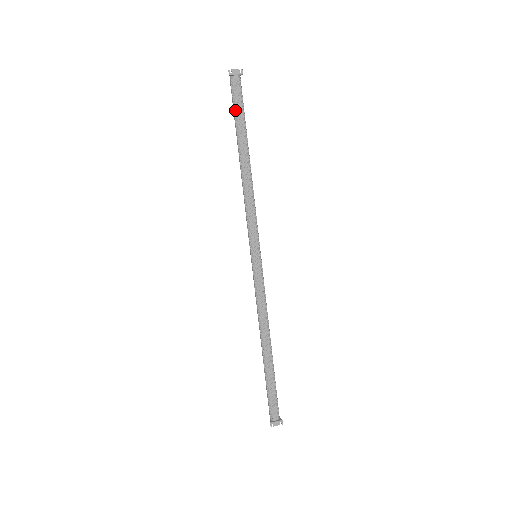
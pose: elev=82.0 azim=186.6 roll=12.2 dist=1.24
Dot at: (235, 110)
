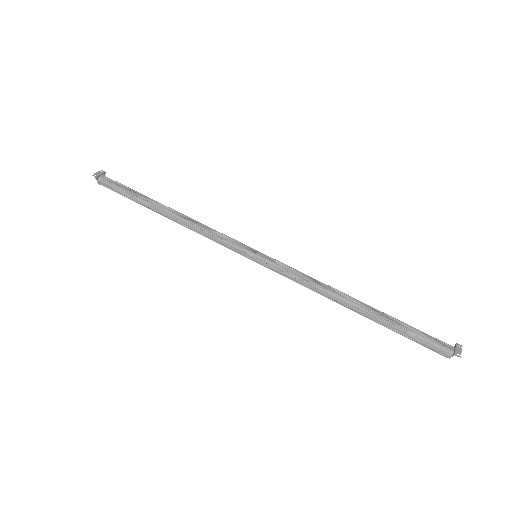
Dot at: (123, 191)
